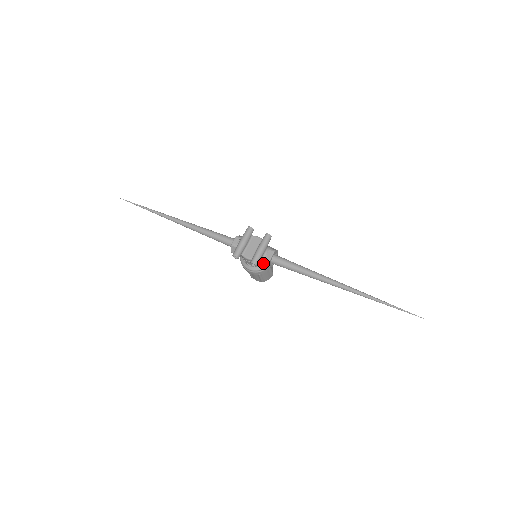
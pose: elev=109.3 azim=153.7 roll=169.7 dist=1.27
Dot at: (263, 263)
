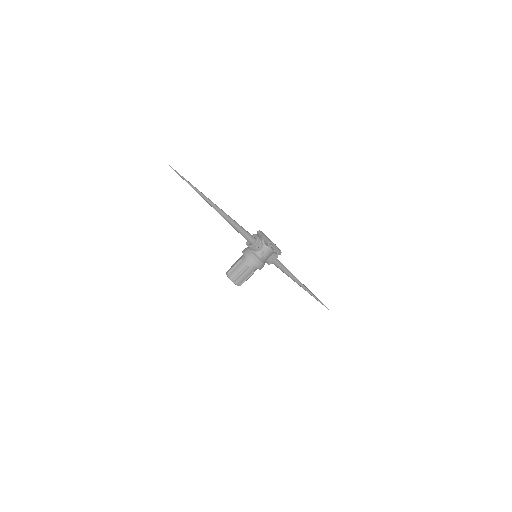
Dot at: (274, 257)
